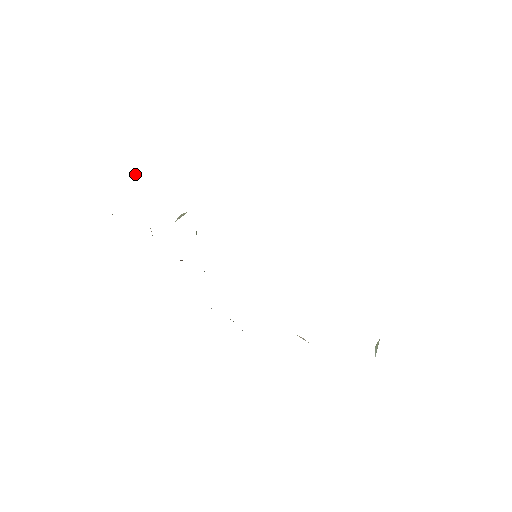
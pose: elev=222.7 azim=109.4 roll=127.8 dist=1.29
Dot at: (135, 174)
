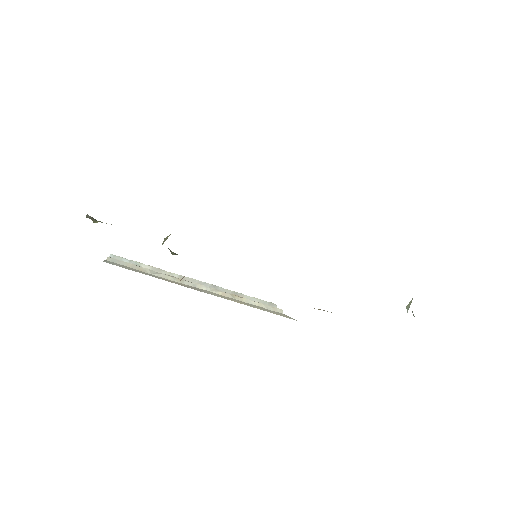
Dot at: occluded
